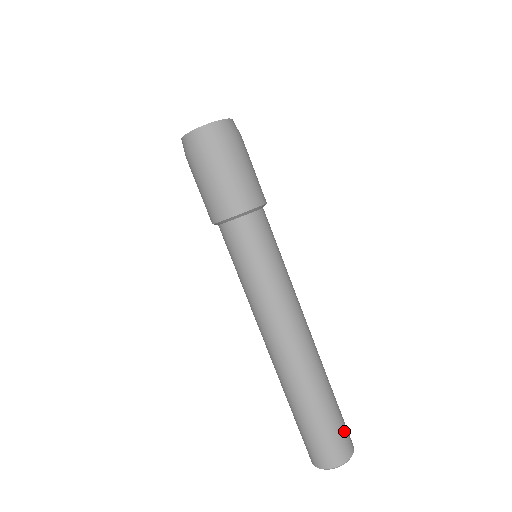
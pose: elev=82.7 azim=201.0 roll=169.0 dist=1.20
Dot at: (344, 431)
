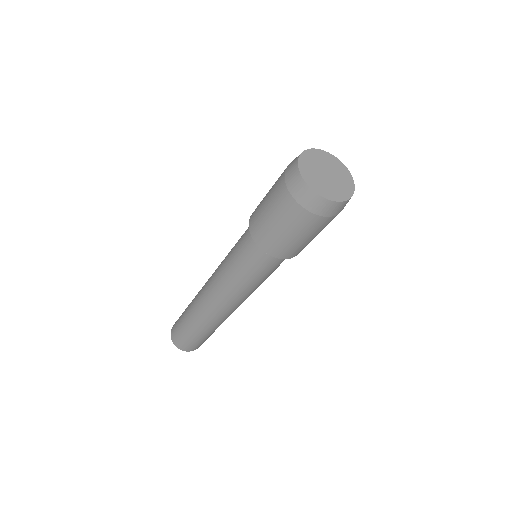
Dot at: occluded
